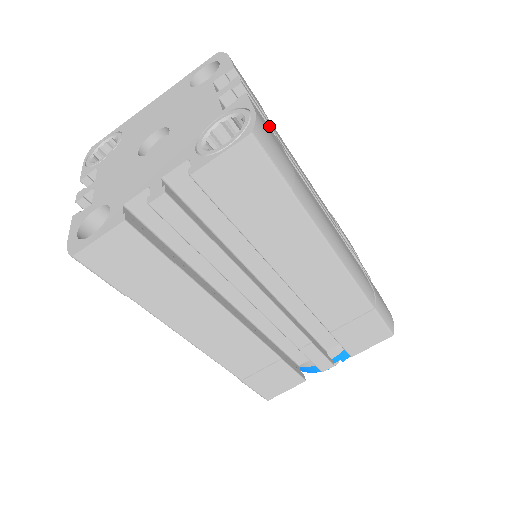
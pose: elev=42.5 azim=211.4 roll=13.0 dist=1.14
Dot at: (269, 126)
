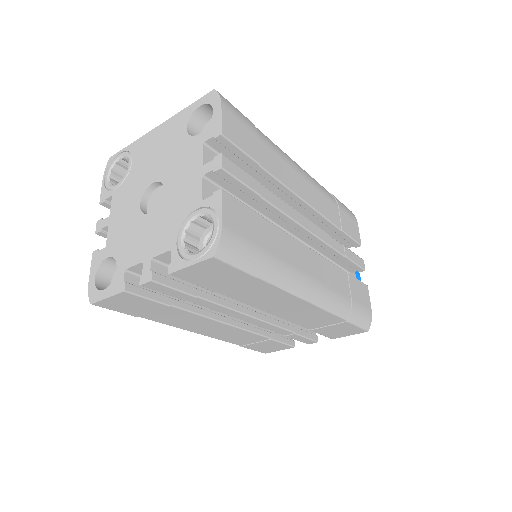
Dot at: (253, 191)
